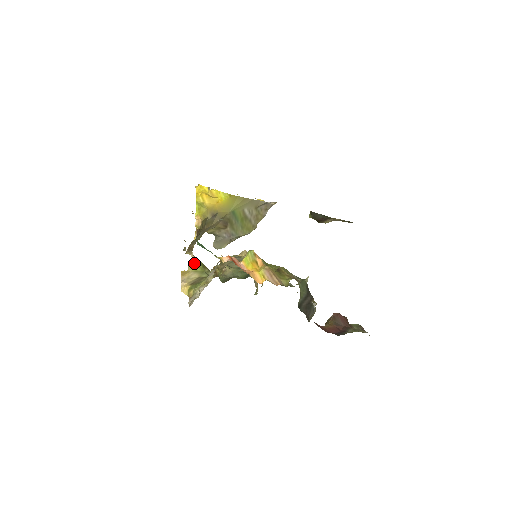
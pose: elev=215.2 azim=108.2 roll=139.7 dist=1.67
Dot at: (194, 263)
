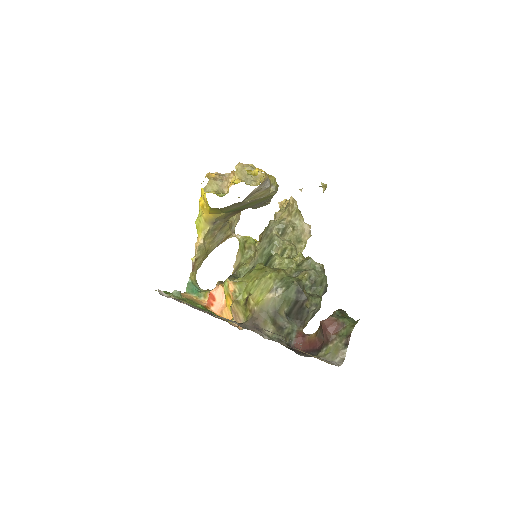
Dot at: (239, 242)
